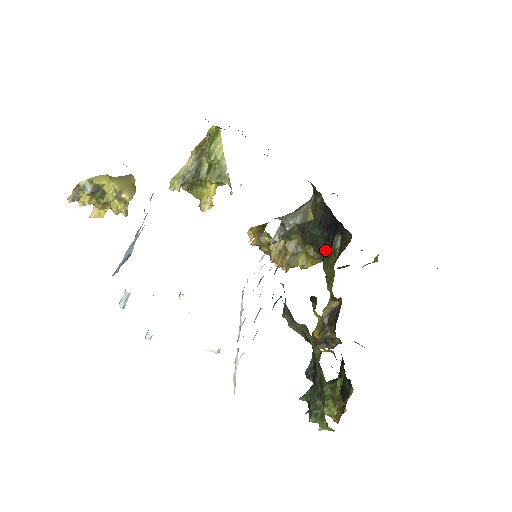
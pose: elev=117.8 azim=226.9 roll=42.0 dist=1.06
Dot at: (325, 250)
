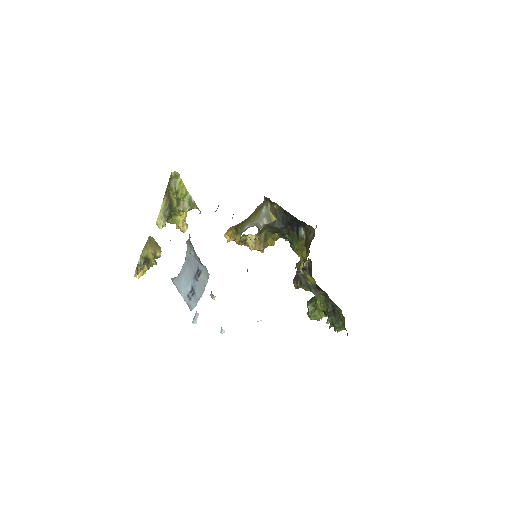
Dot at: (291, 236)
